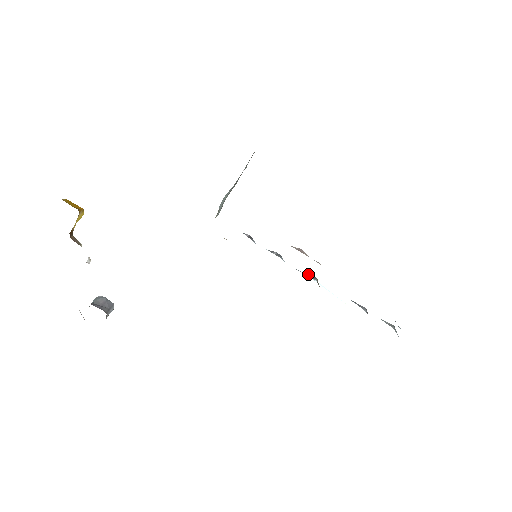
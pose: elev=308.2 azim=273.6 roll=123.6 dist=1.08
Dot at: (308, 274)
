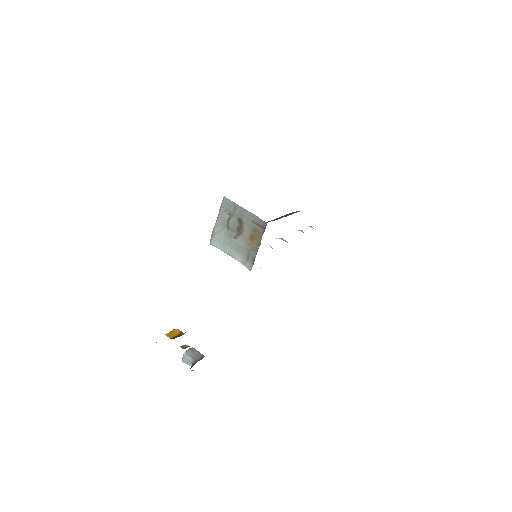
Dot at: occluded
